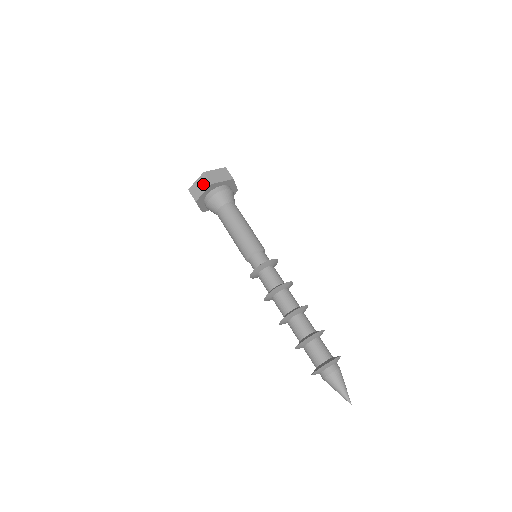
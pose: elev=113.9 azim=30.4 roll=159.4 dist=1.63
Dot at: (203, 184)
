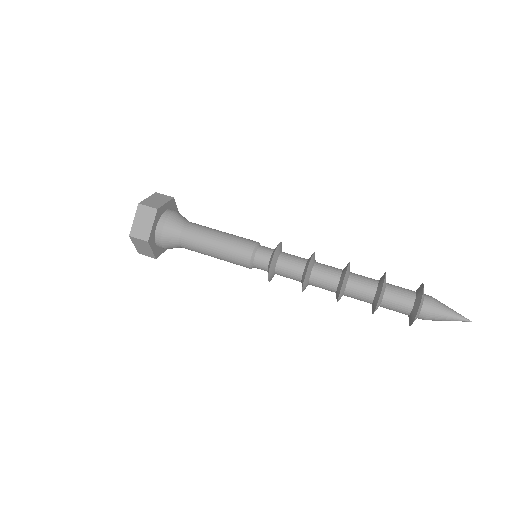
Dot at: (142, 245)
